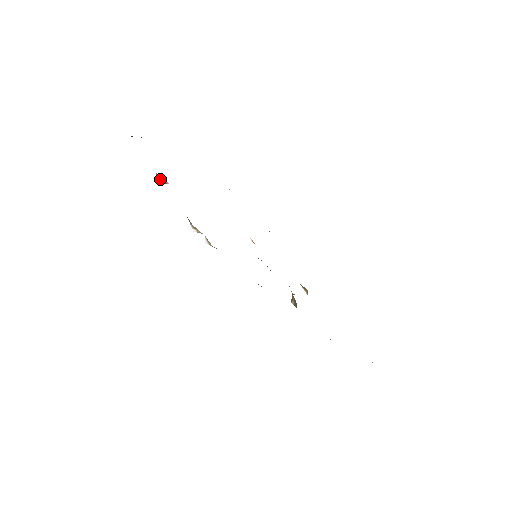
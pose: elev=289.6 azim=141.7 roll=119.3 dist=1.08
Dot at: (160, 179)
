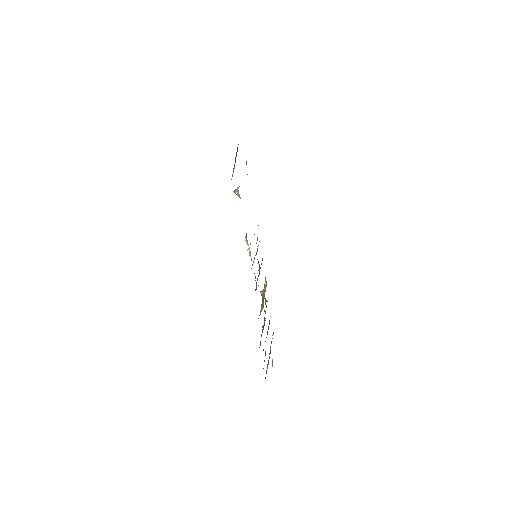
Dot at: (238, 194)
